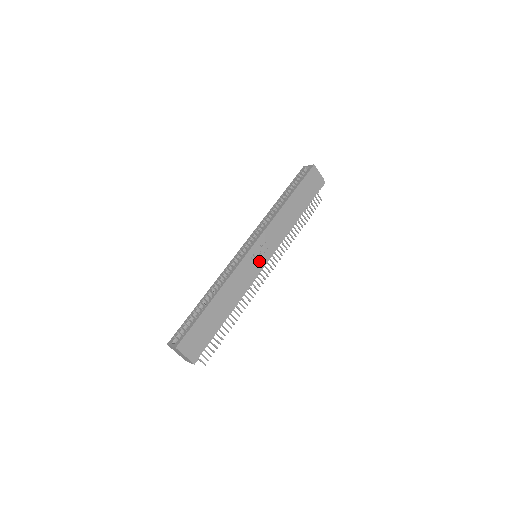
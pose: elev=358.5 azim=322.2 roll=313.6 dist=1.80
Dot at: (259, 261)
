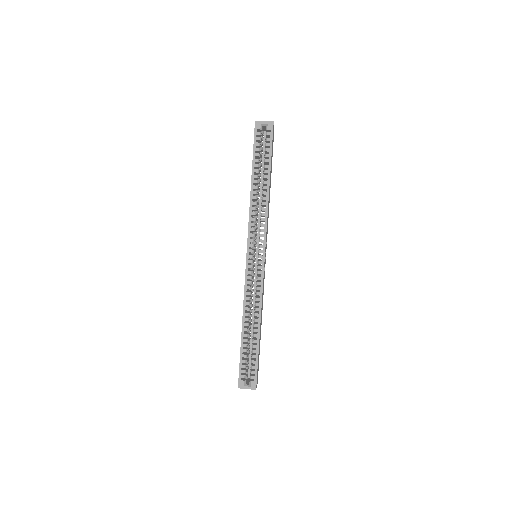
Dot at: (265, 262)
